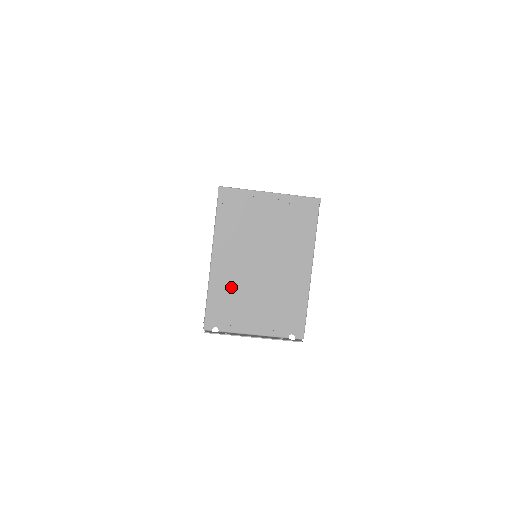
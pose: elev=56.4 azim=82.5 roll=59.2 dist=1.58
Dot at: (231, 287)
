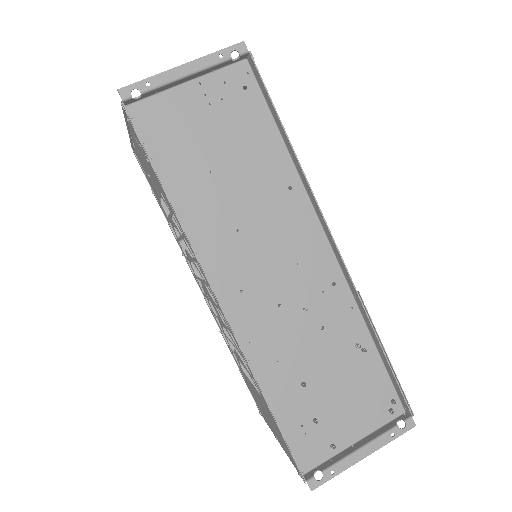
Dot at: occluded
